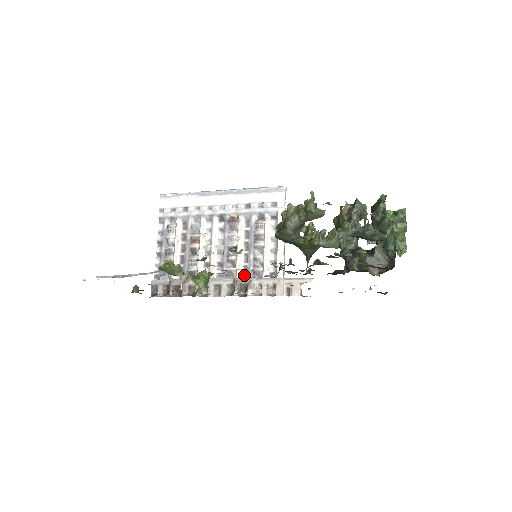
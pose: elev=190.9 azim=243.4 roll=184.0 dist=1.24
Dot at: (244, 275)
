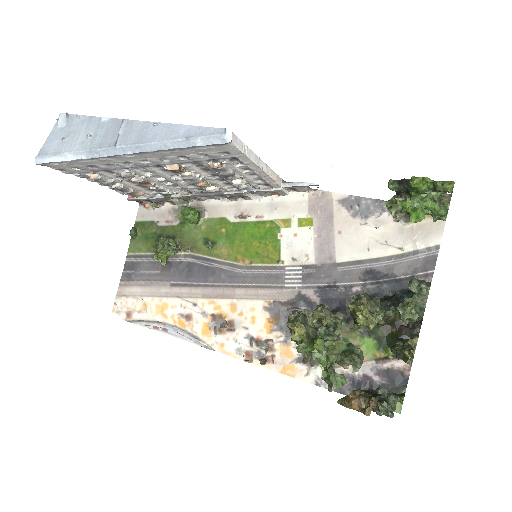
Dot at: (230, 187)
